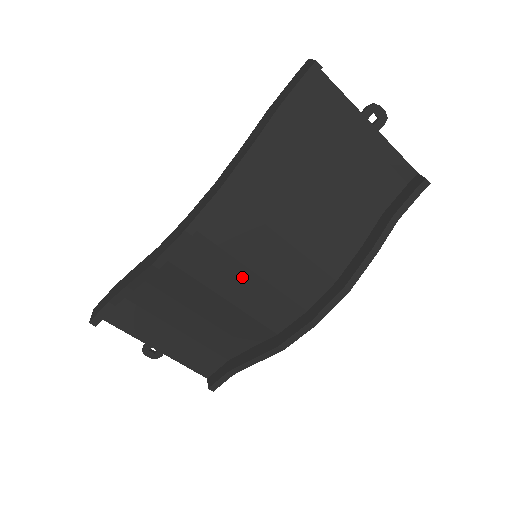
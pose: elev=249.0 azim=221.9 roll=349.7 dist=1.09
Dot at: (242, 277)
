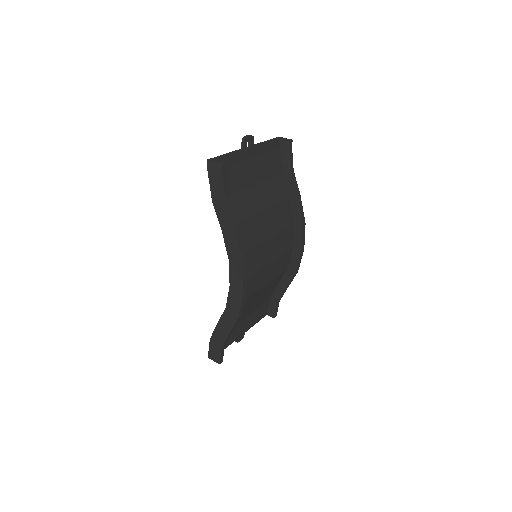
Dot at: (264, 272)
